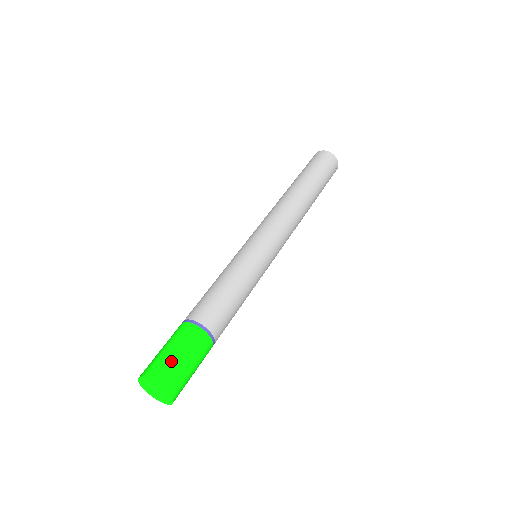
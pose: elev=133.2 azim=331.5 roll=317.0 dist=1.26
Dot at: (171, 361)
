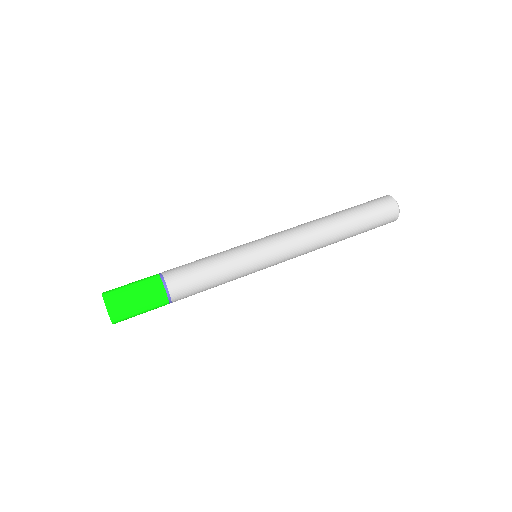
Dot at: (124, 290)
